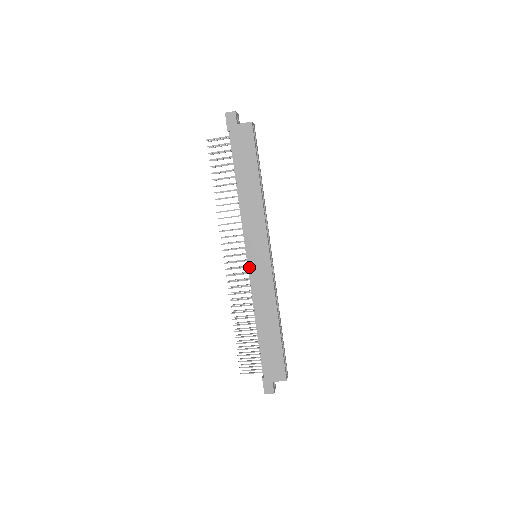
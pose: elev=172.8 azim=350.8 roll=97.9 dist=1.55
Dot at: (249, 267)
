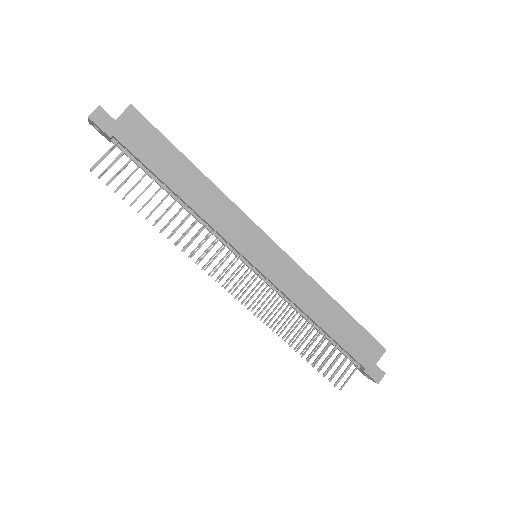
Dot at: (262, 273)
